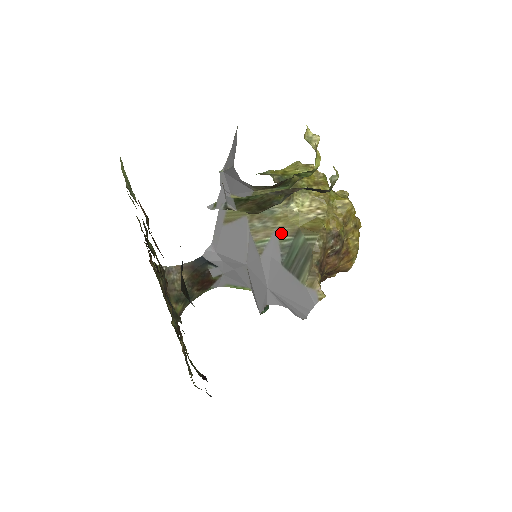
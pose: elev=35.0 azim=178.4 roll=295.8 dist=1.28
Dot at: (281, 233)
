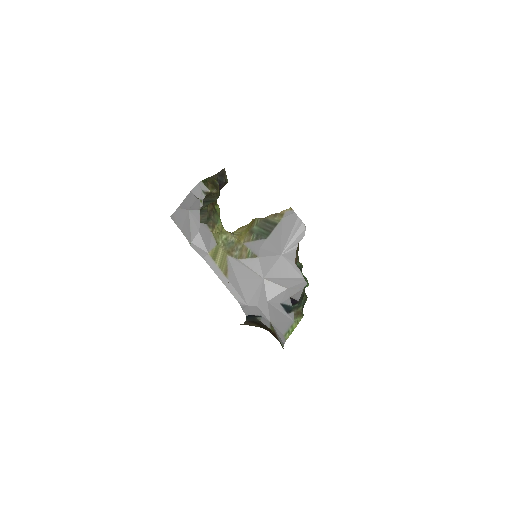
Dot at: (248, 240)
